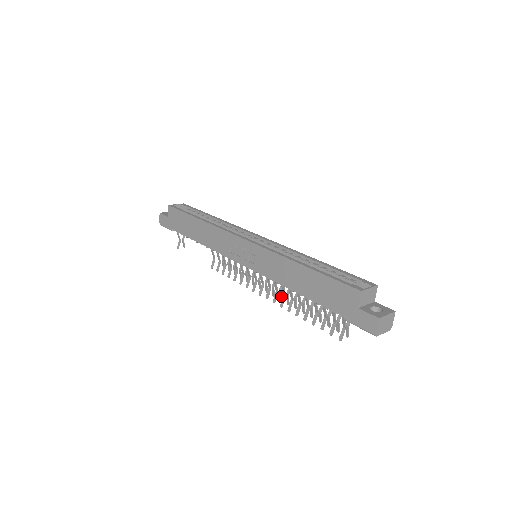
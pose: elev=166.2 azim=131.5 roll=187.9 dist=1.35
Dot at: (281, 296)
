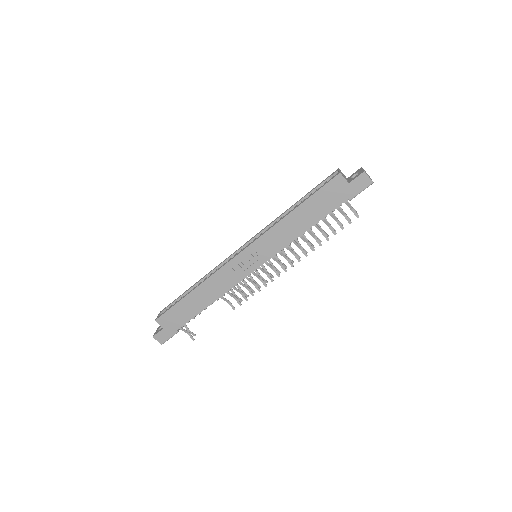
Dot at: (297, 254)
